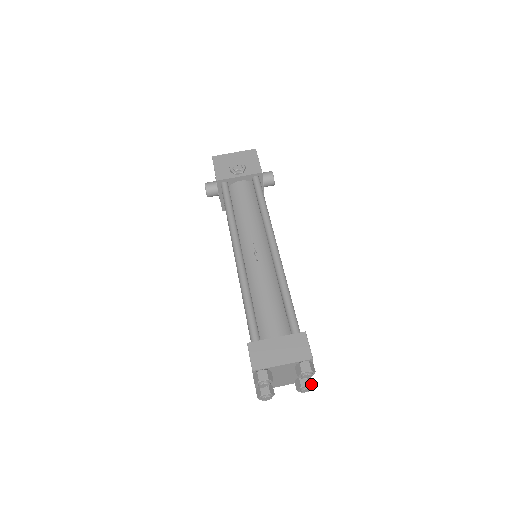
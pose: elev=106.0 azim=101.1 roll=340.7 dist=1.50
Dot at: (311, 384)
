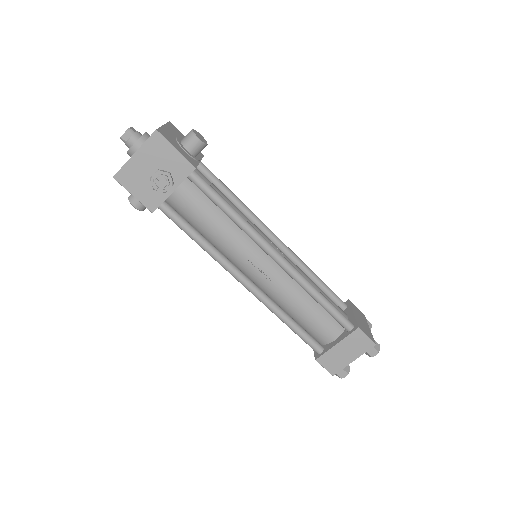
Dot at: (370, 327)
